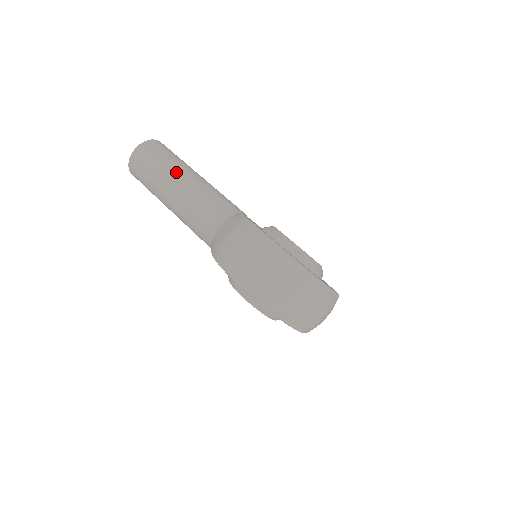
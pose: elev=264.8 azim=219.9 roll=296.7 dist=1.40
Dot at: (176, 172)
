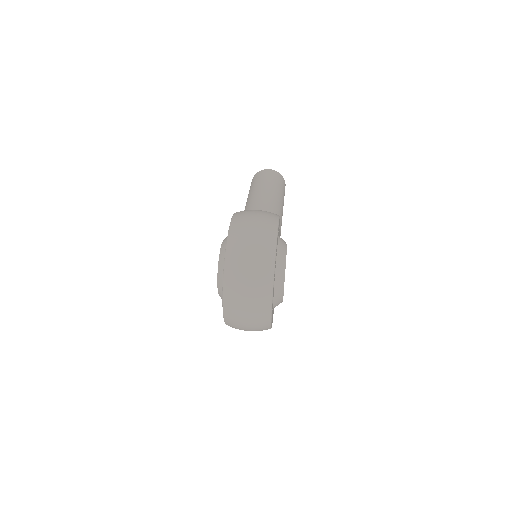
Dot at: (274, 190)
